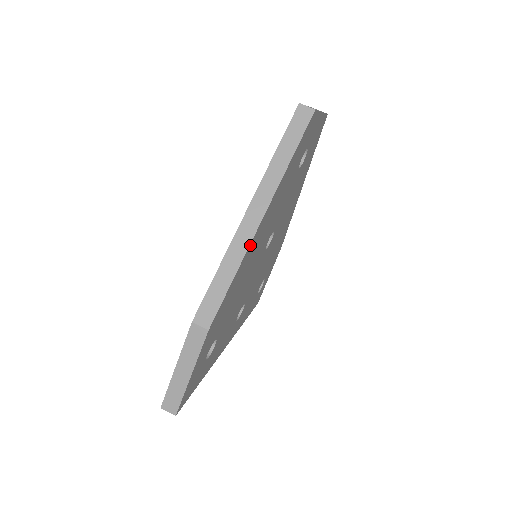
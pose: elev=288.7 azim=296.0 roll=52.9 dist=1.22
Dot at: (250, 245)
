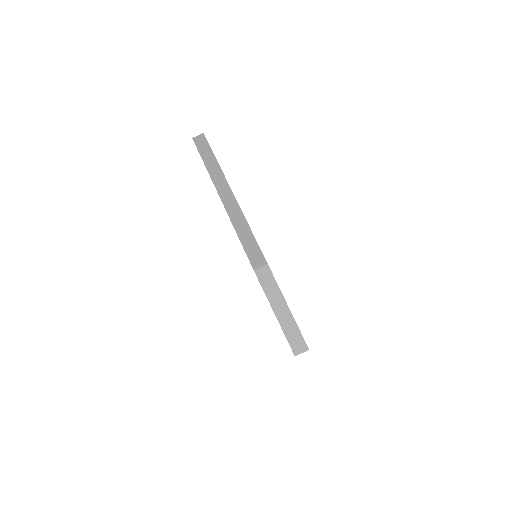
Dot at: (241, 210)
